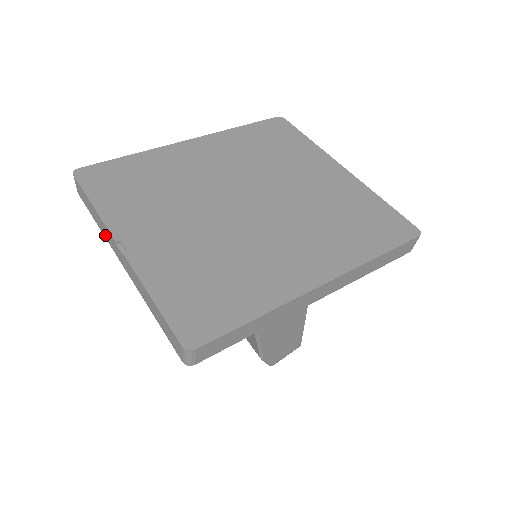
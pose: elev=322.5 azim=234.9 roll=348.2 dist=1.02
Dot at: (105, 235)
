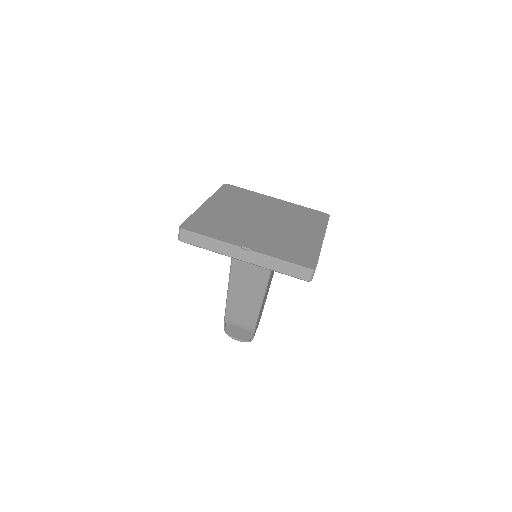
Dot at: (222, 251)
